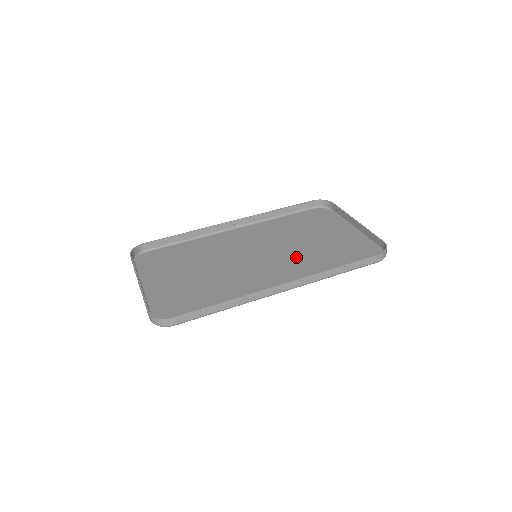
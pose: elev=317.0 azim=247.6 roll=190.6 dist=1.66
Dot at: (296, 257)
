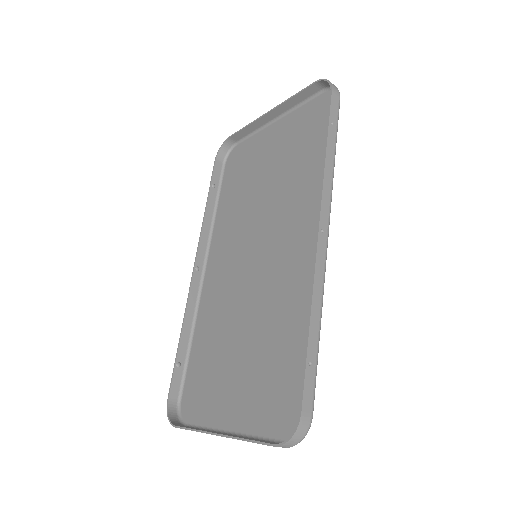
Dot at: (282, 204)
